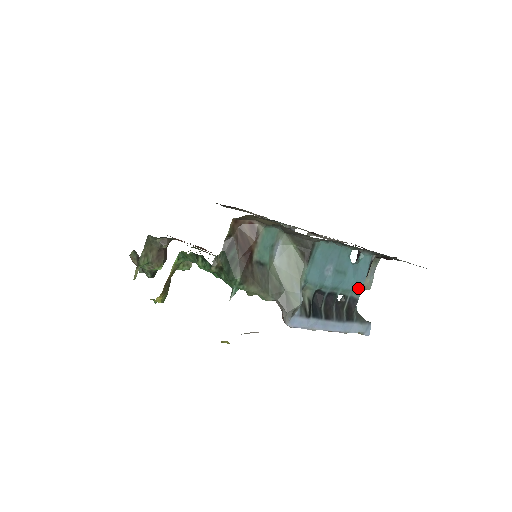
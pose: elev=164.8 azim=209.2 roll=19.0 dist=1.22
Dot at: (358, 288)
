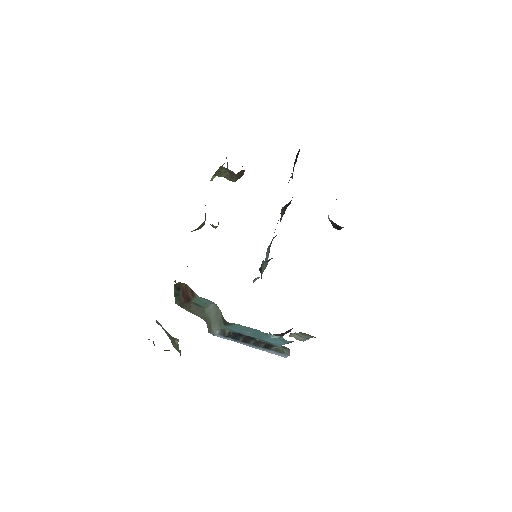
Dot at: (276, 344)
